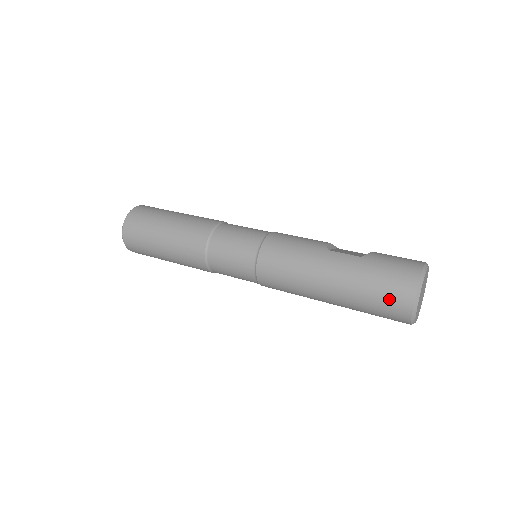
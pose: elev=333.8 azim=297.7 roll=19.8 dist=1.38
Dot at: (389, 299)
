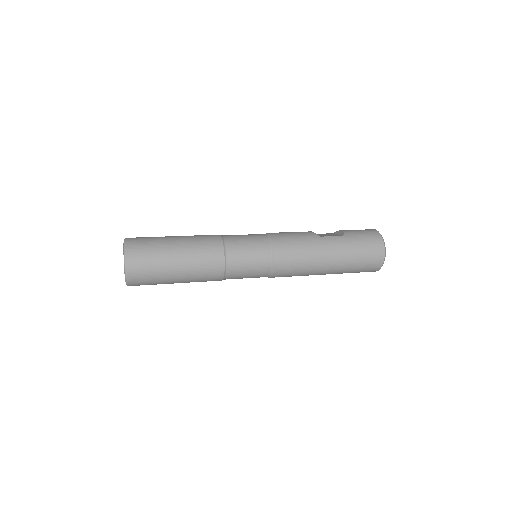
Dot at: (370, 259)
